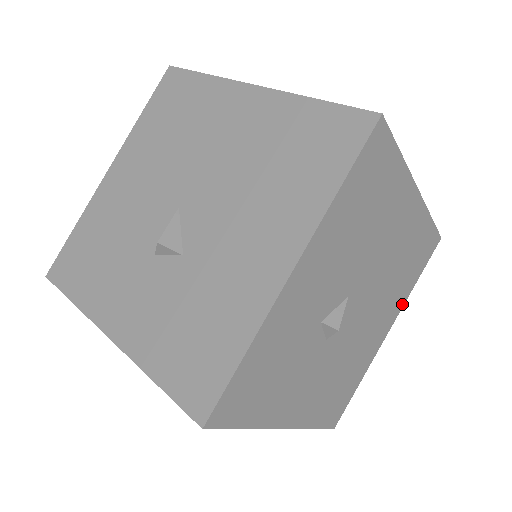
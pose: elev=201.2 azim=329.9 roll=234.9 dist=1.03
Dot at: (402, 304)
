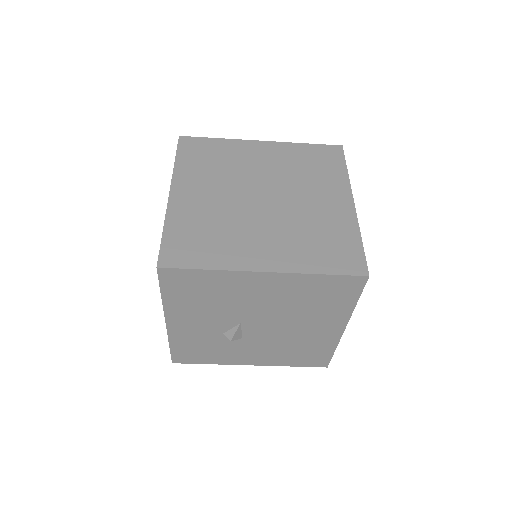
Dot at: (347, 315)
